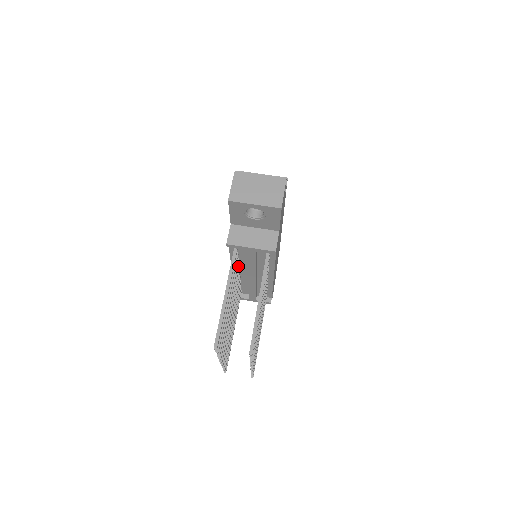
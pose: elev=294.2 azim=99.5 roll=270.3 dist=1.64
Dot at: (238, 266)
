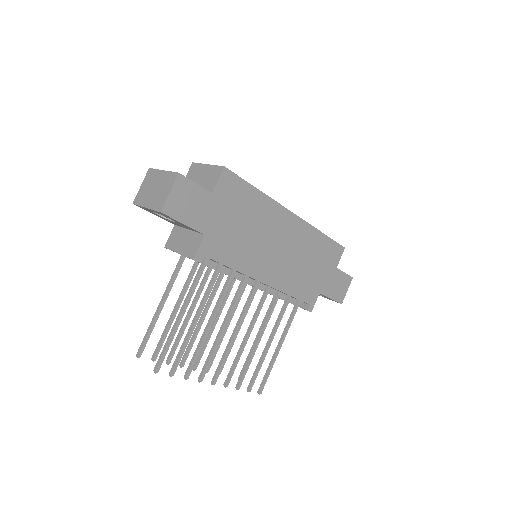
Dot at: occluded
